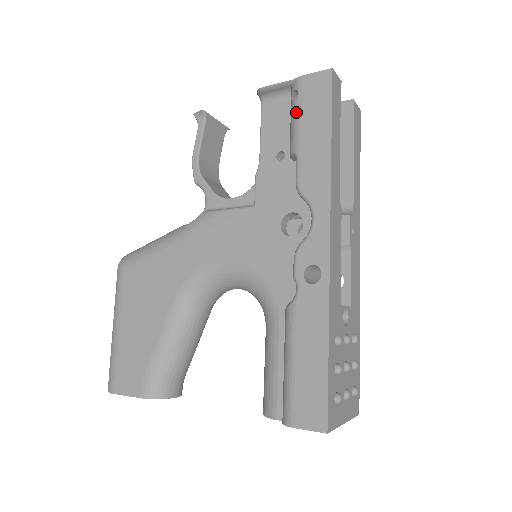
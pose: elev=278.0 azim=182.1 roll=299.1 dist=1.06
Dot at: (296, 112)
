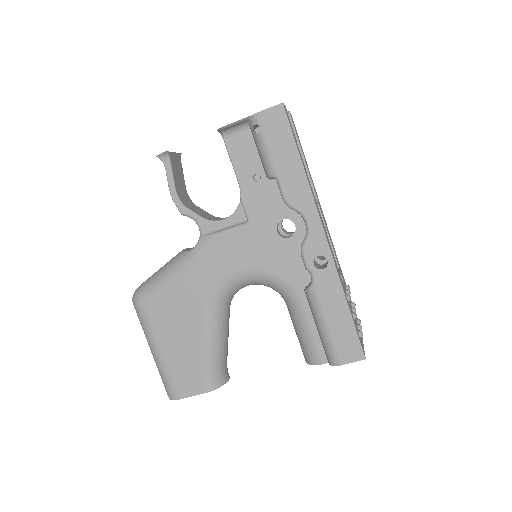
Dot at: (264, 143)
